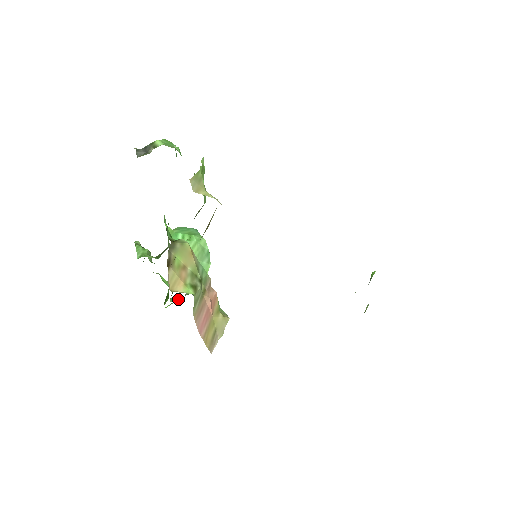
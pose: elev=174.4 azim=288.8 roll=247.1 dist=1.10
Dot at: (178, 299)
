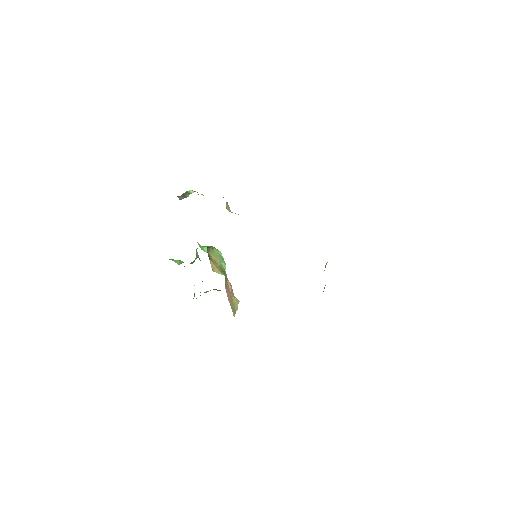
Dot at: occluded
